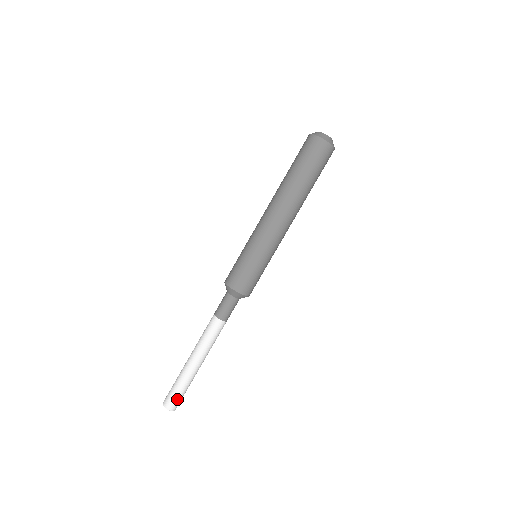
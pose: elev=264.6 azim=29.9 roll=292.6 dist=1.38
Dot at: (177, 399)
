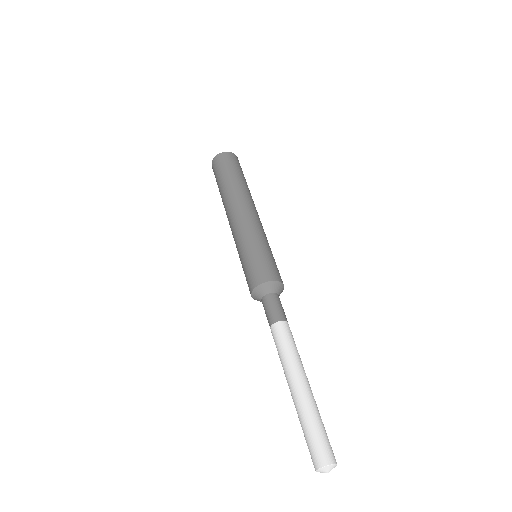
Dot at: (321, 443)
